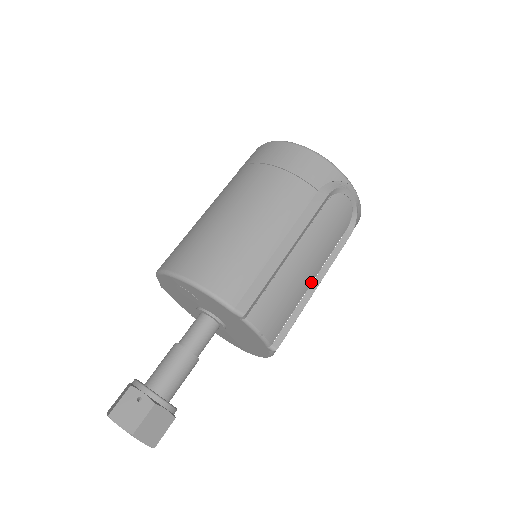
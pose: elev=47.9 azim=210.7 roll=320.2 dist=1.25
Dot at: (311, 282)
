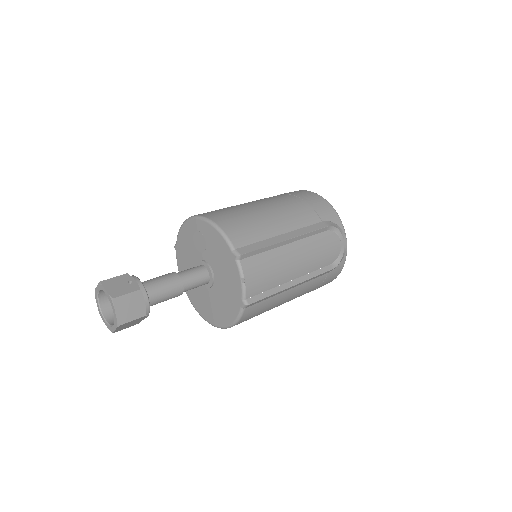
Dot at: (292, 279)
